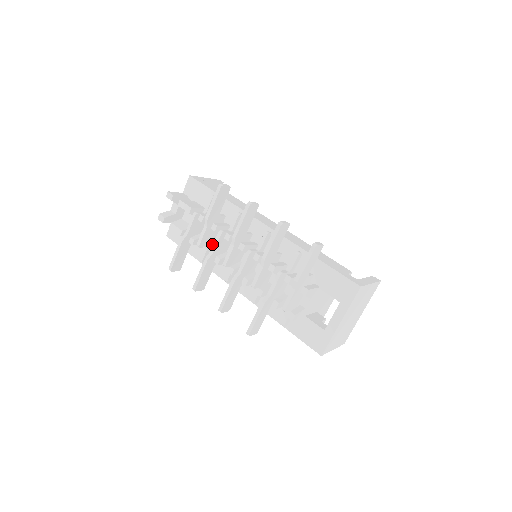
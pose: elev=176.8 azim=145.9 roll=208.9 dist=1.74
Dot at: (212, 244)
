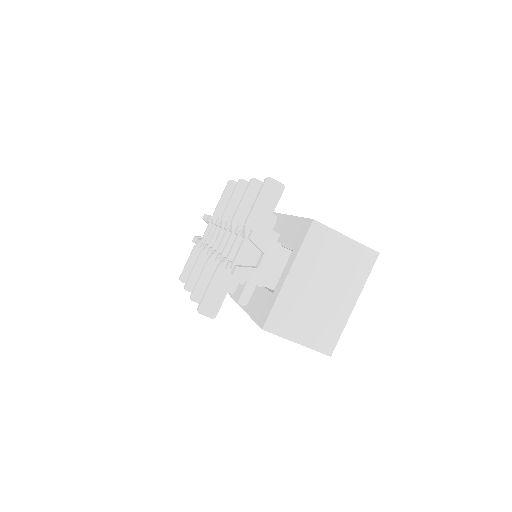
Dot at: occluded
